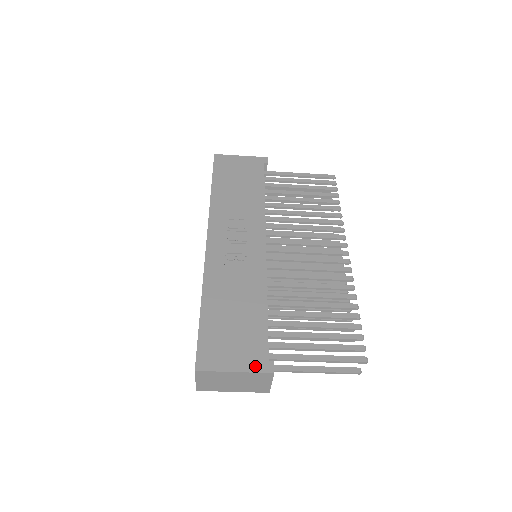
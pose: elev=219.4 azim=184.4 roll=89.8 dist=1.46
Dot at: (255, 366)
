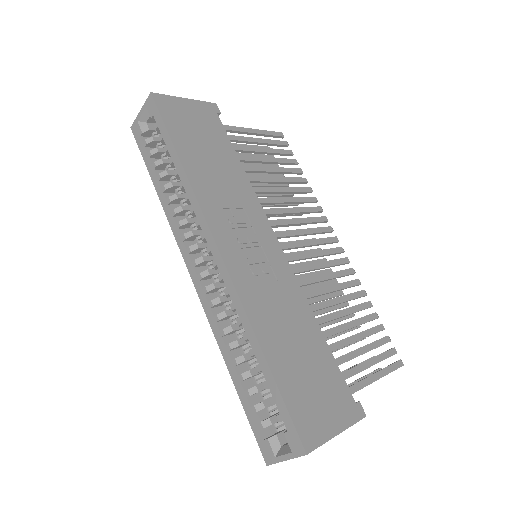
Dot at: (350, 416)
